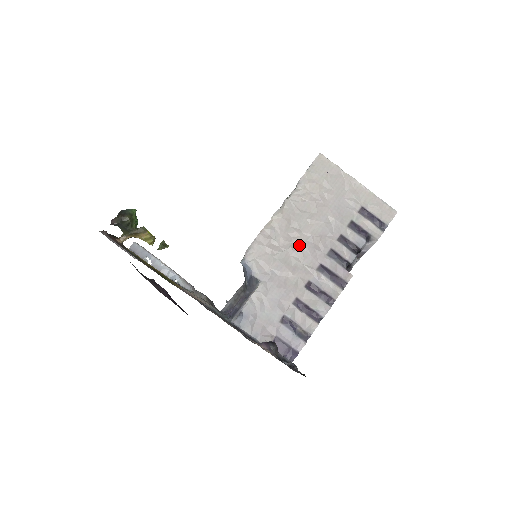
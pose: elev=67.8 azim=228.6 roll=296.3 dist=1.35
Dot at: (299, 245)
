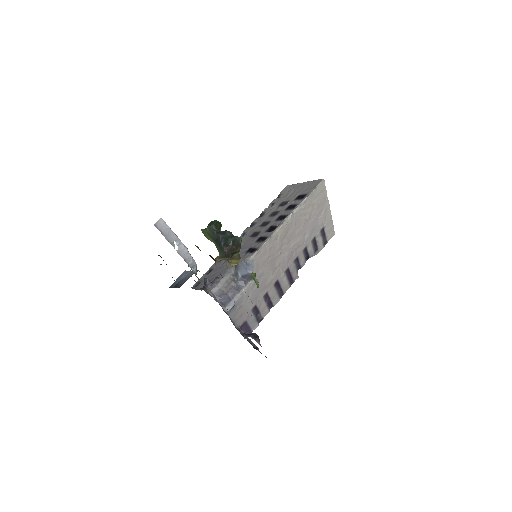
Dot at: (284, 252)
